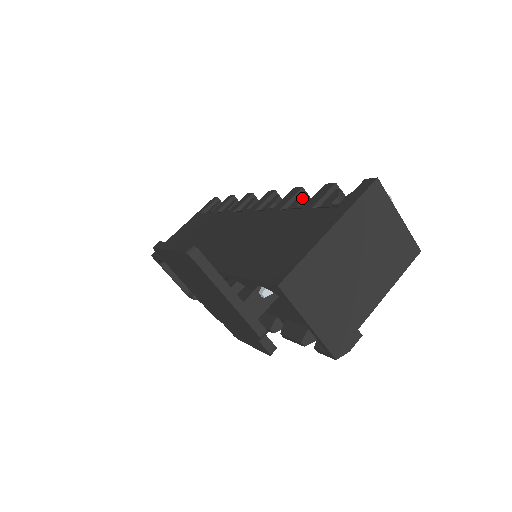
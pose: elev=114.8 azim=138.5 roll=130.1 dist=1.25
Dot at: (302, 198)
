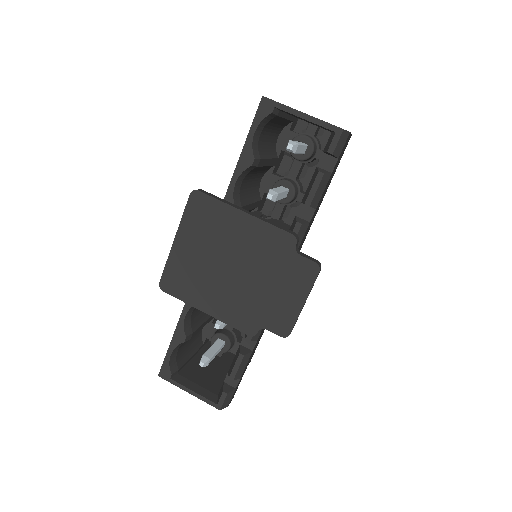
Dot at: occluded
